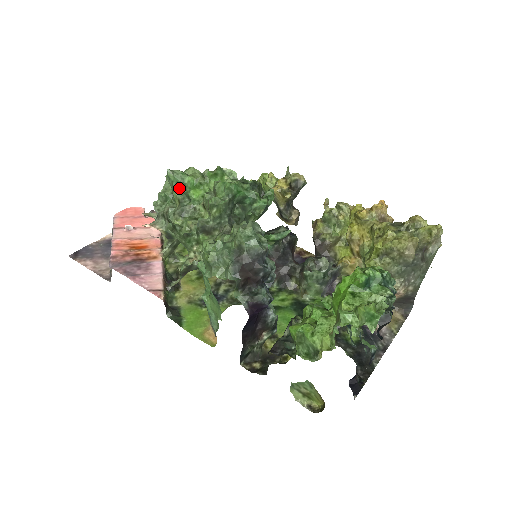
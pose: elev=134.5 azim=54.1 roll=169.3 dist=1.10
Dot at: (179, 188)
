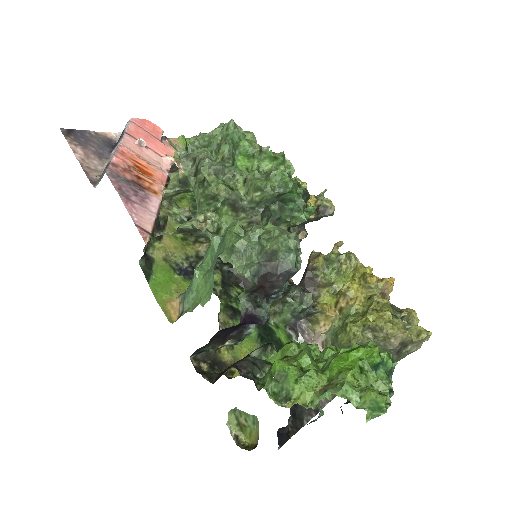
Dot at: (230, 145)
